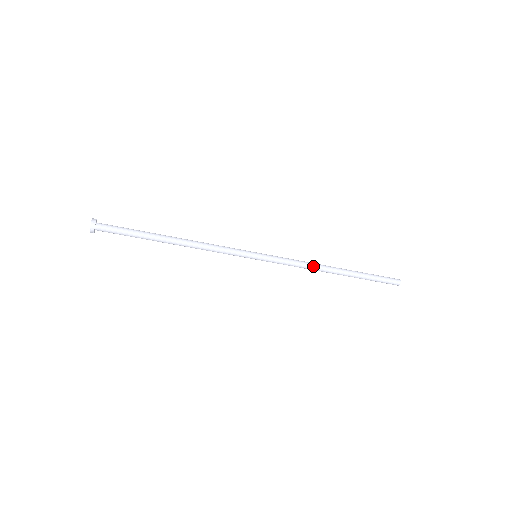
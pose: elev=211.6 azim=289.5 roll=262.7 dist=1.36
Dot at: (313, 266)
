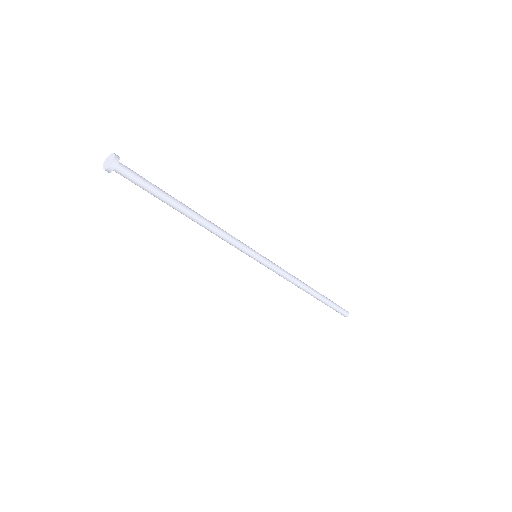
Dot at: (297, 280)
